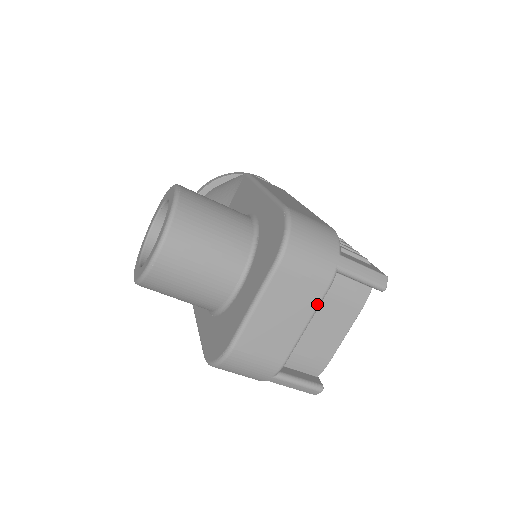
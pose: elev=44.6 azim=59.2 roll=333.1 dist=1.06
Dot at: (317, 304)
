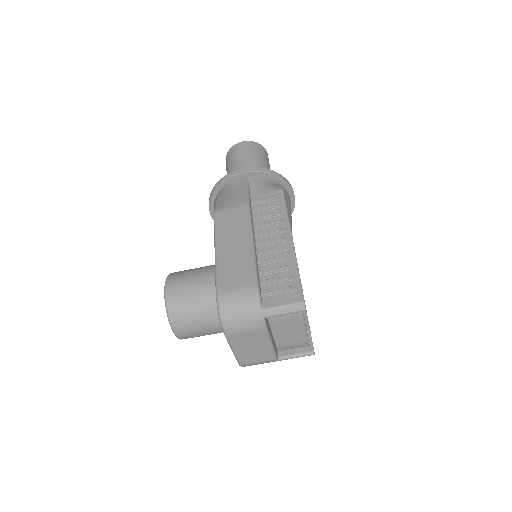
Dot at: (266, 336)
